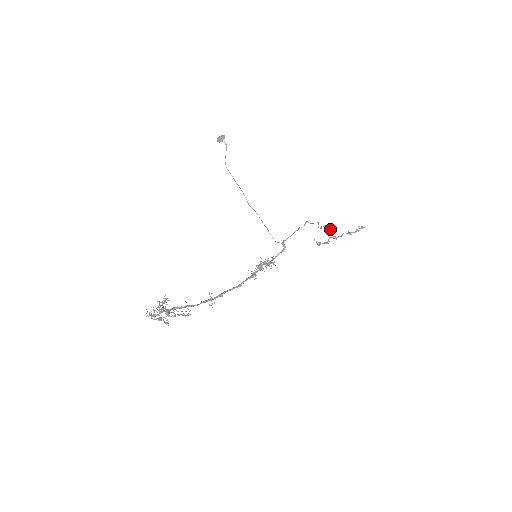
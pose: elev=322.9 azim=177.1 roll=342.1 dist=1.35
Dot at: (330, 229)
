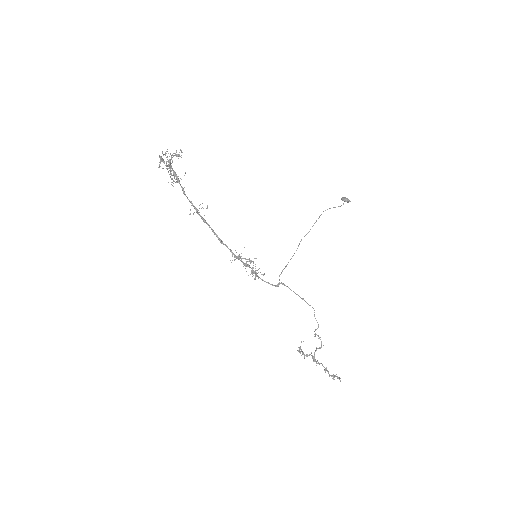
Dot at: (320, 347)
